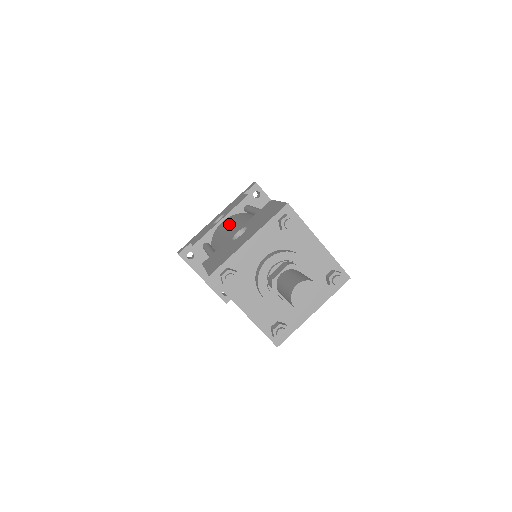
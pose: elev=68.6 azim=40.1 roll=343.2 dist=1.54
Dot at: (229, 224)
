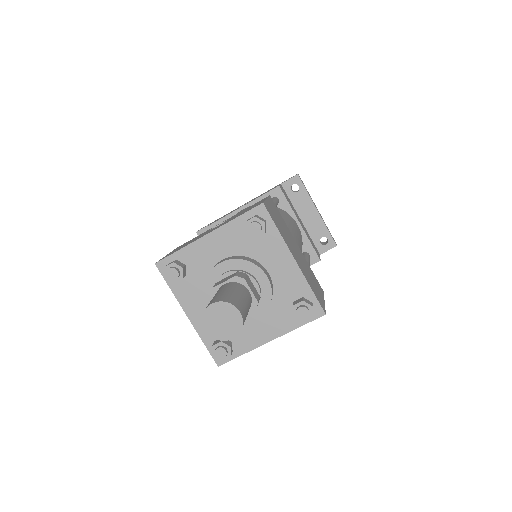
Dot at: occluded
